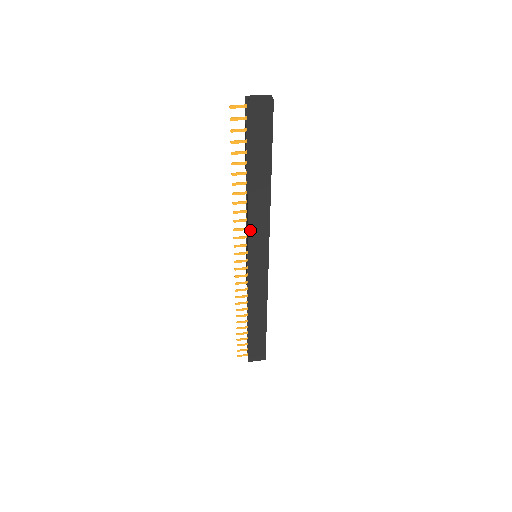
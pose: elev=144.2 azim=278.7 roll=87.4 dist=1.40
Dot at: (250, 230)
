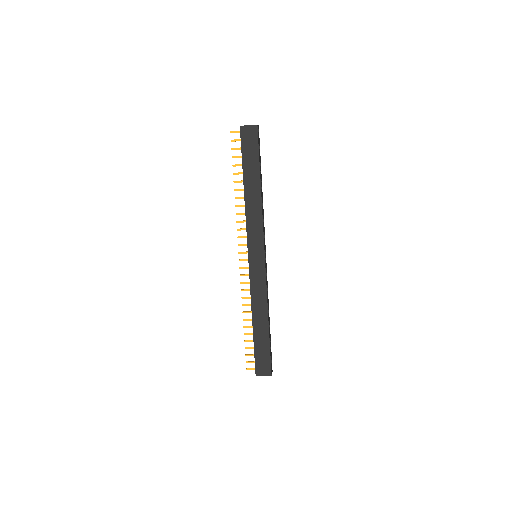
Dot at: (248, 228)
